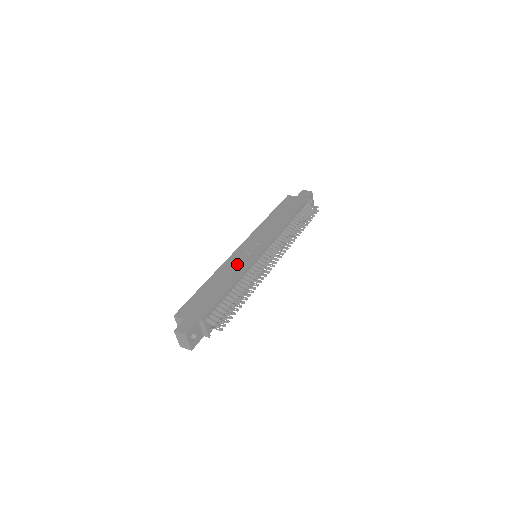
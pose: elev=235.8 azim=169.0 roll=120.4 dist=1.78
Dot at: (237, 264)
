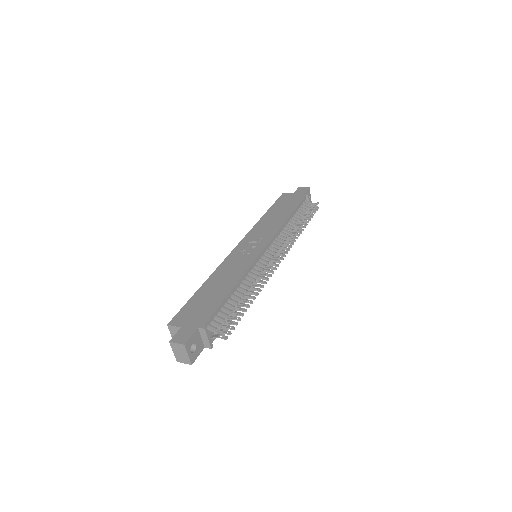
Dot at: (236, 264)
